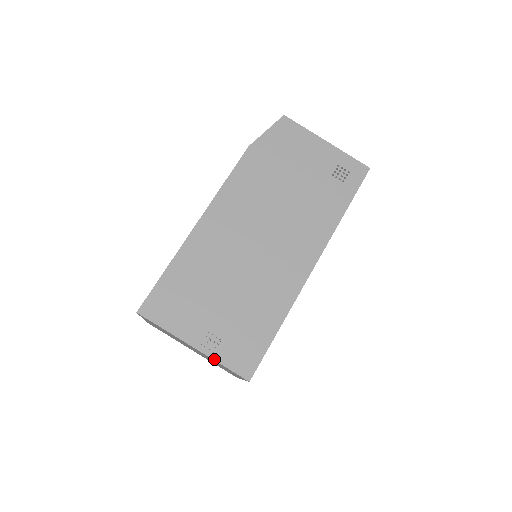
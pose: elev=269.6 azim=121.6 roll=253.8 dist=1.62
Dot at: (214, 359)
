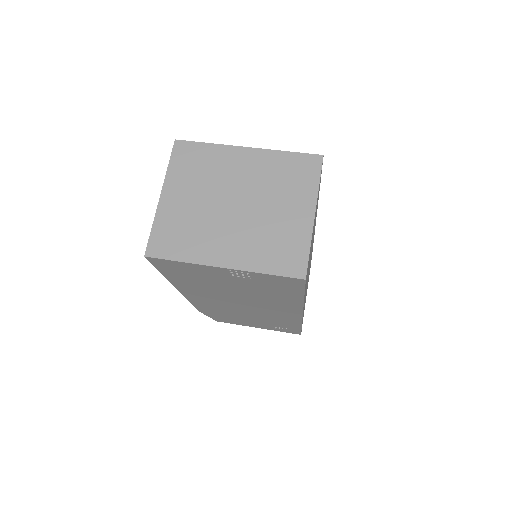
Dot at: (275, 150)
